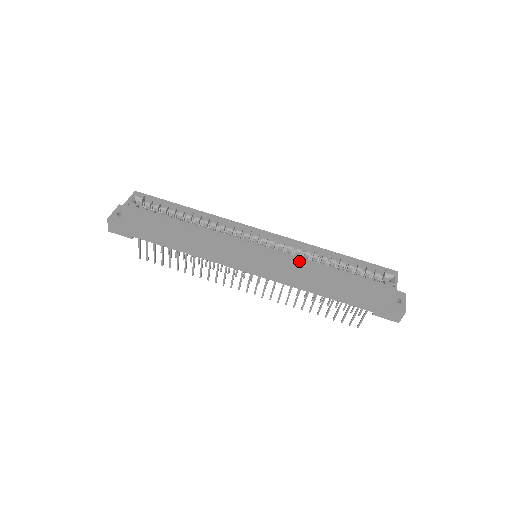
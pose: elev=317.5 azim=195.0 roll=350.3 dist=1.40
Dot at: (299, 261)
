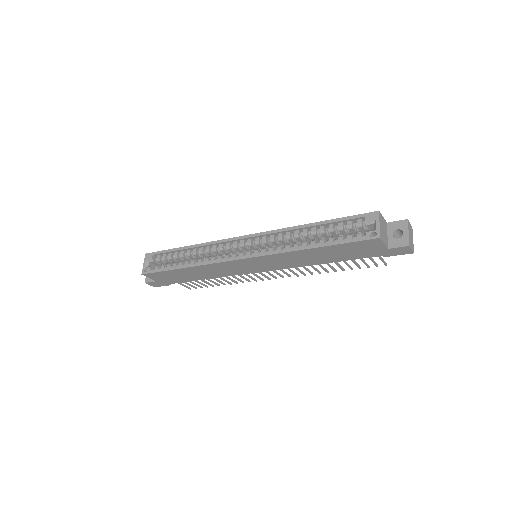
Dot at: (281, 254)
